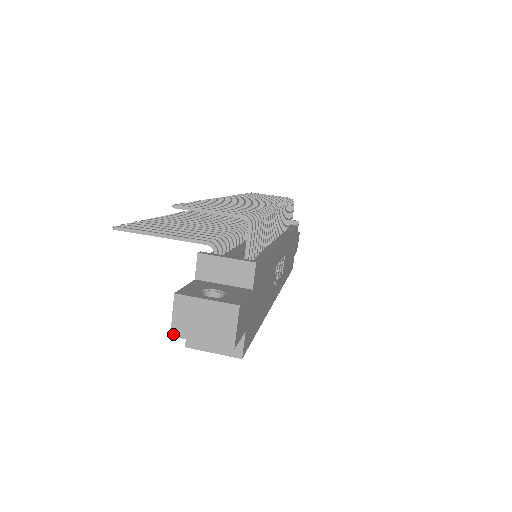
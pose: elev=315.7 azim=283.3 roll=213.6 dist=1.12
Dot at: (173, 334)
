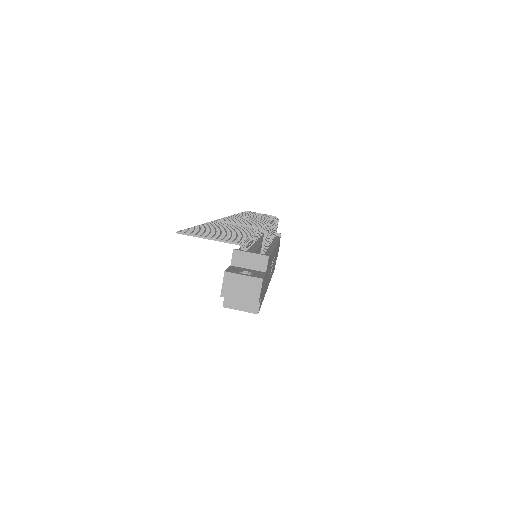
Dot at: (222, 295)
